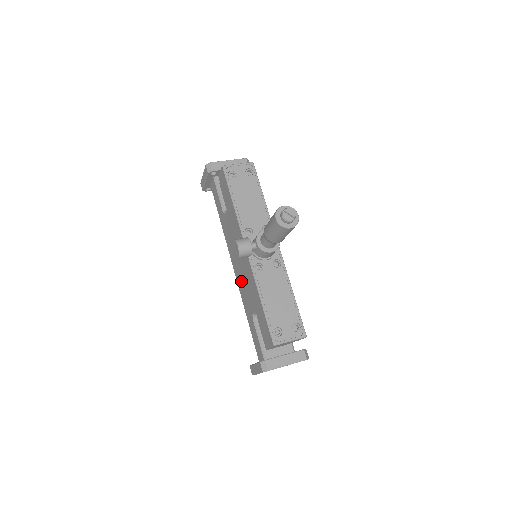
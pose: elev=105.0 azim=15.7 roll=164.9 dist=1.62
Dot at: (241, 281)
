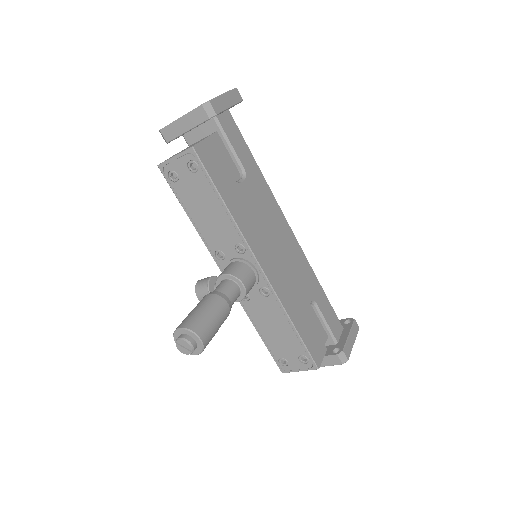
Dot at: occluded
